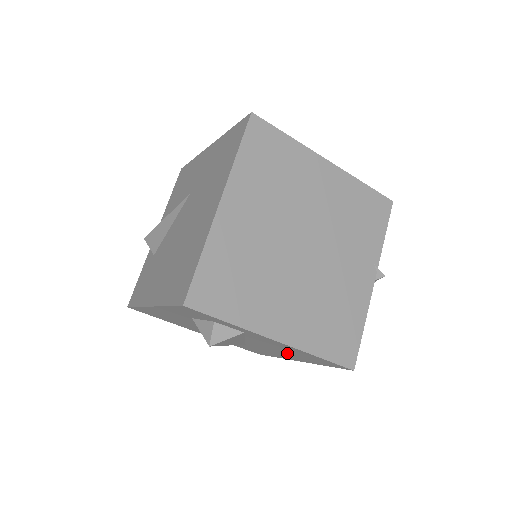
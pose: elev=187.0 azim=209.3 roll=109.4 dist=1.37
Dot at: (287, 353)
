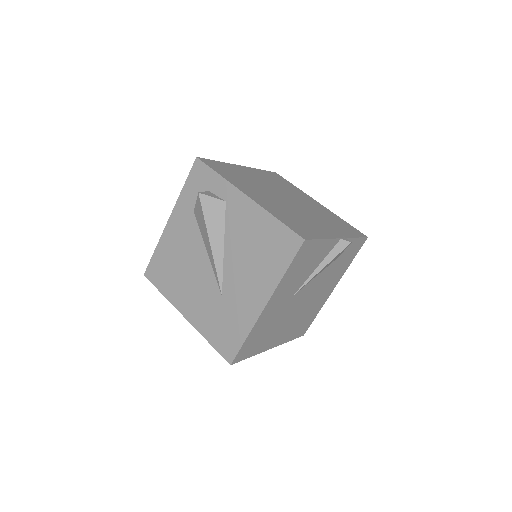
Dot at: (254, 262)
